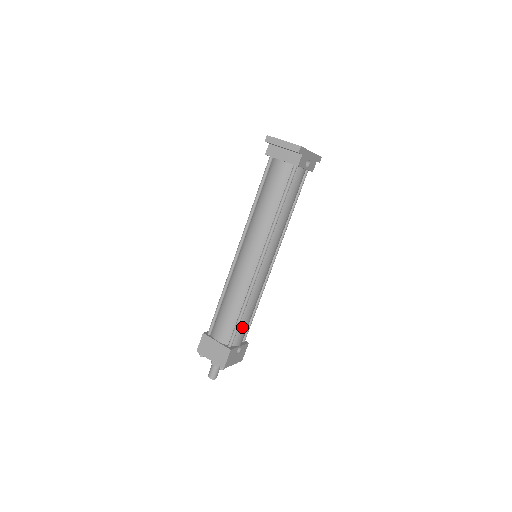
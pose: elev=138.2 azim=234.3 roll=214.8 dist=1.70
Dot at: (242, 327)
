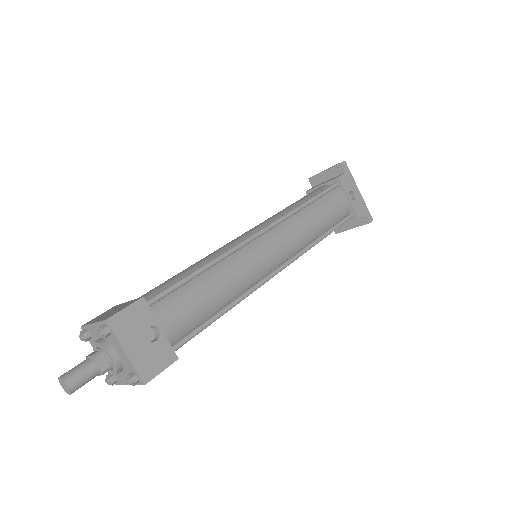
Dot at: (185, 297)
